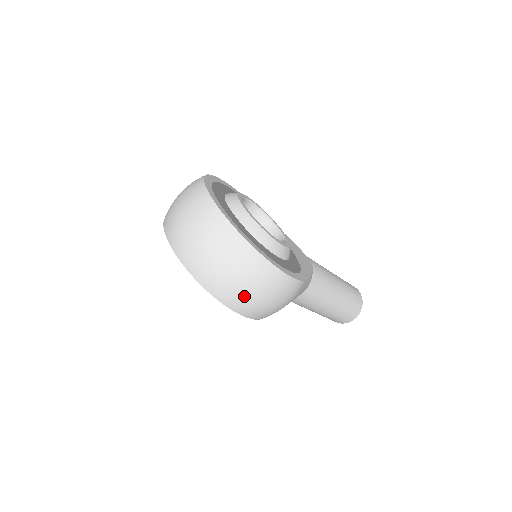
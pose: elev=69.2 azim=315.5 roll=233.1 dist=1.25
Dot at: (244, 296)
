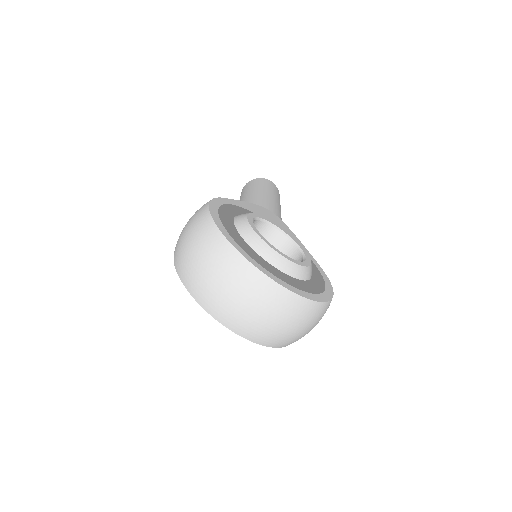
Dot at: occluded
